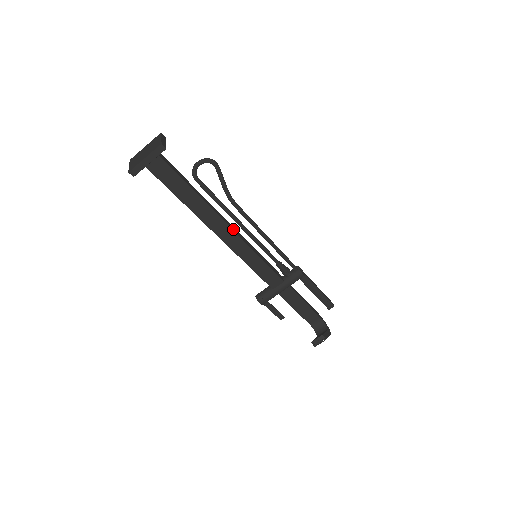
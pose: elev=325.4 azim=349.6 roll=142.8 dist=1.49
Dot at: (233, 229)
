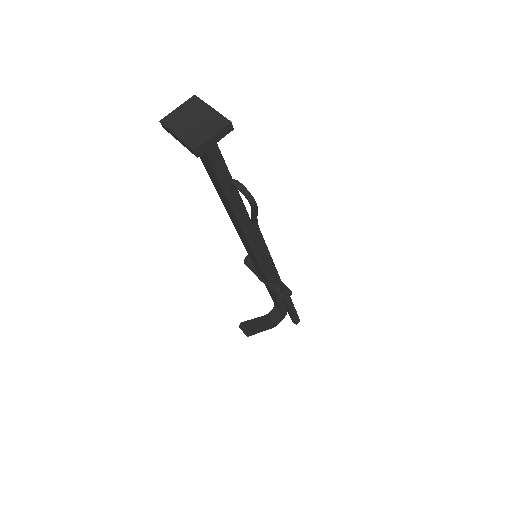
Dot at: (247, 232)
